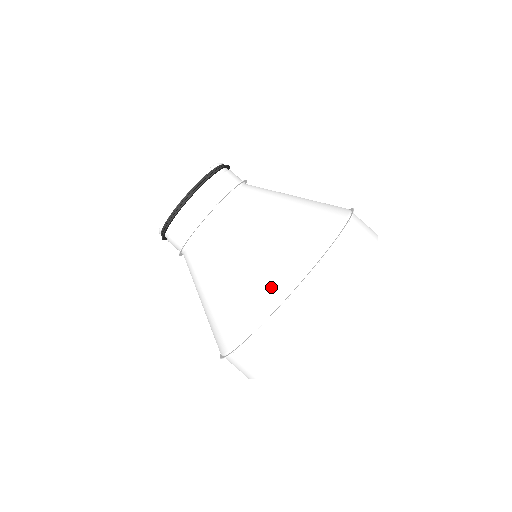
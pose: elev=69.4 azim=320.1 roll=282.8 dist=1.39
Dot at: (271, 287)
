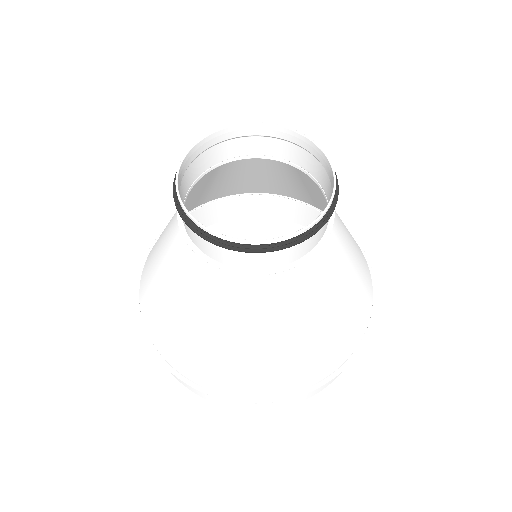
Dot at: (276, 382)
